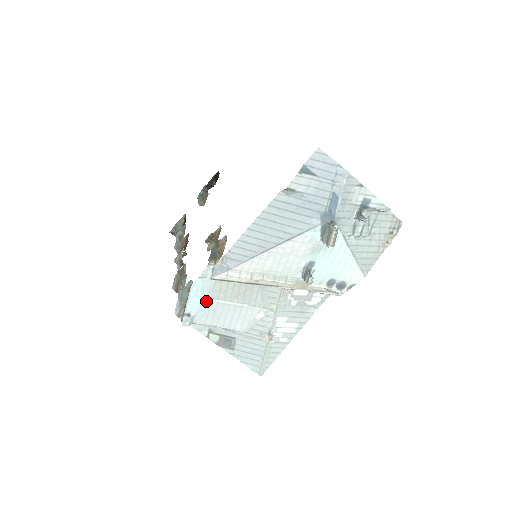
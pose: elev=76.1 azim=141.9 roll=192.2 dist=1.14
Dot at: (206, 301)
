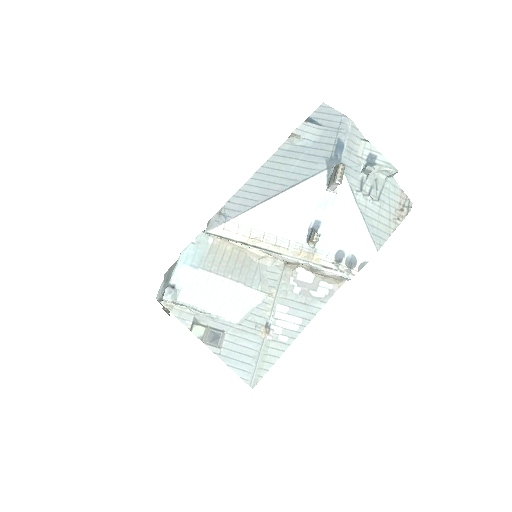
Dot at: (196, 271)
